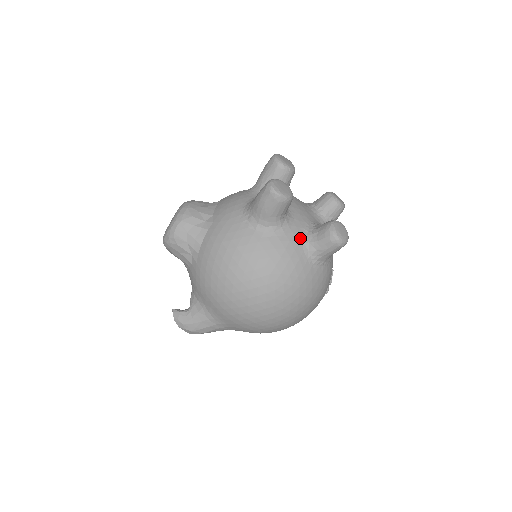
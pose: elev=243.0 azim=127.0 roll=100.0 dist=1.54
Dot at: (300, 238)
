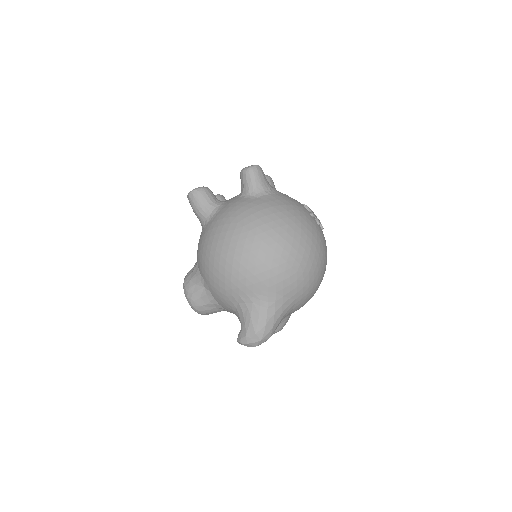
Dot at: (236, 198)
